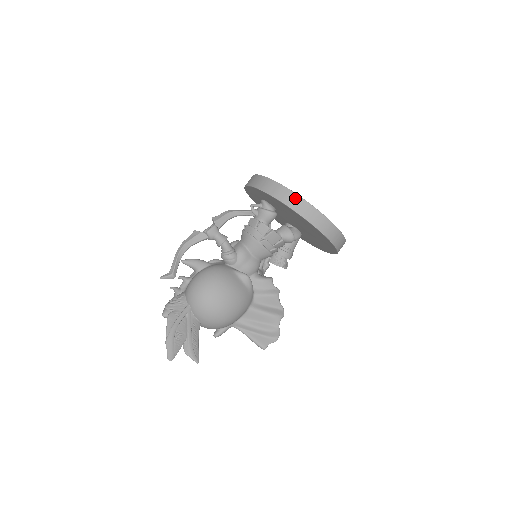
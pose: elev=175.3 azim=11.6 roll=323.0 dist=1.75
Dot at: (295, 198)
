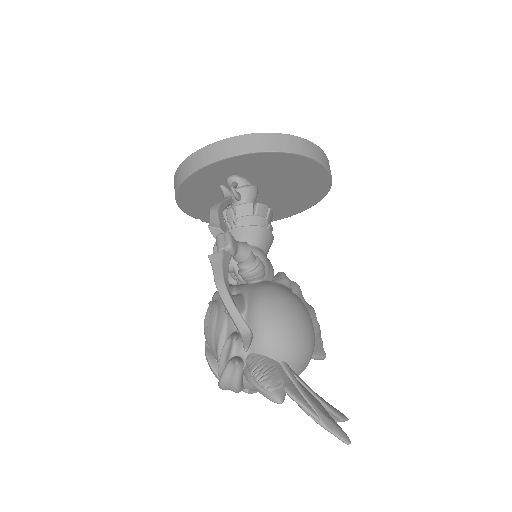
Dot at: (308, 145)
